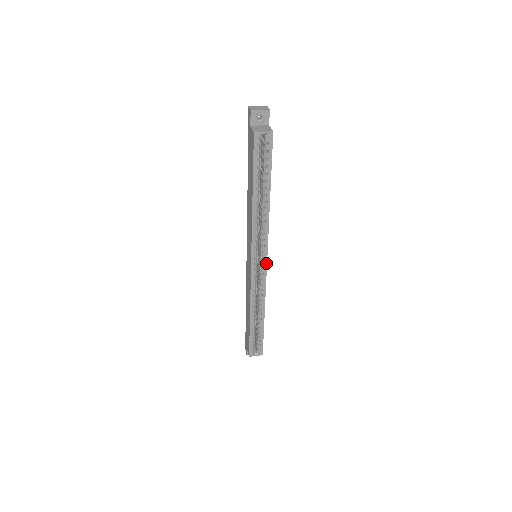
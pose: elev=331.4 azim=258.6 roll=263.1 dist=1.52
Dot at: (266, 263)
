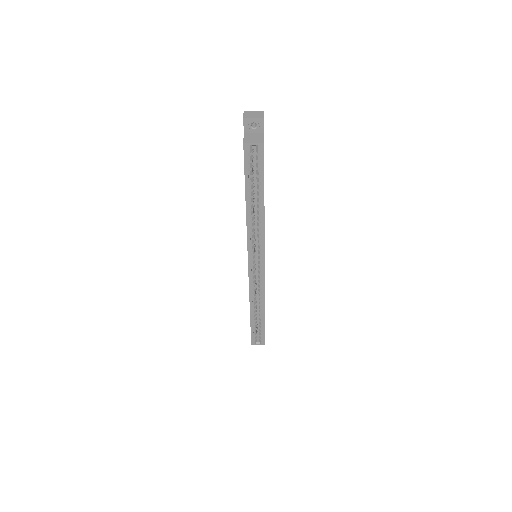
Dot at: (264, 265)
